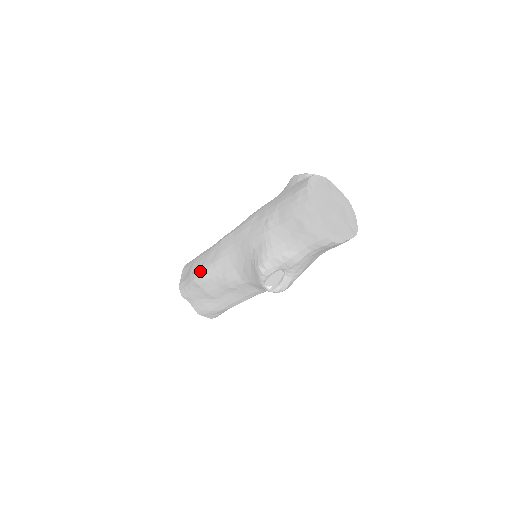
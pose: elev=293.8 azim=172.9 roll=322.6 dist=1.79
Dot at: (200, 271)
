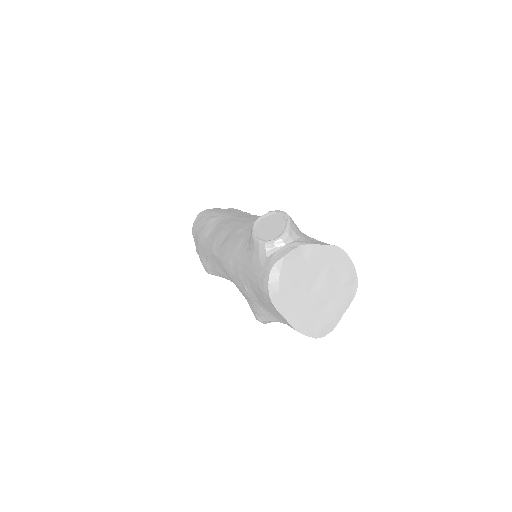
Dot at: (207, 269)
